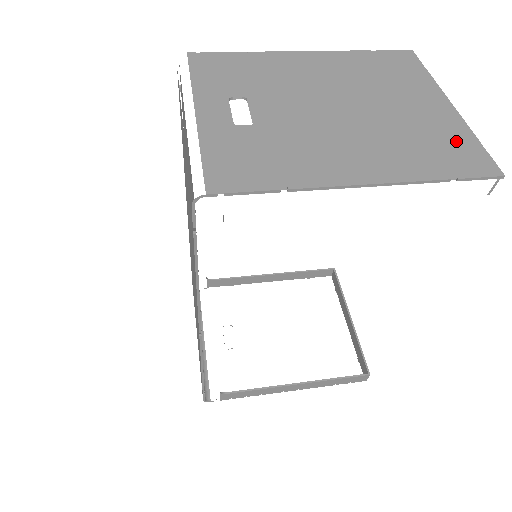
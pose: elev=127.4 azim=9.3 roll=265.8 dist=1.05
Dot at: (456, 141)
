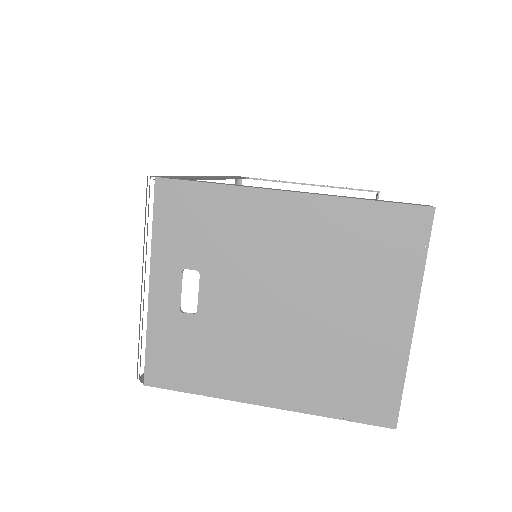
Dot at: (379, 379)
